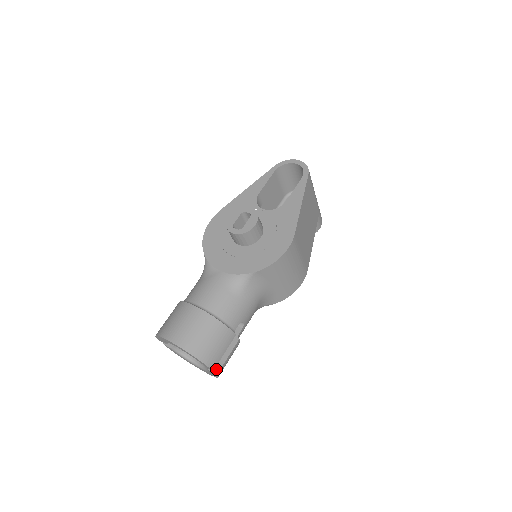
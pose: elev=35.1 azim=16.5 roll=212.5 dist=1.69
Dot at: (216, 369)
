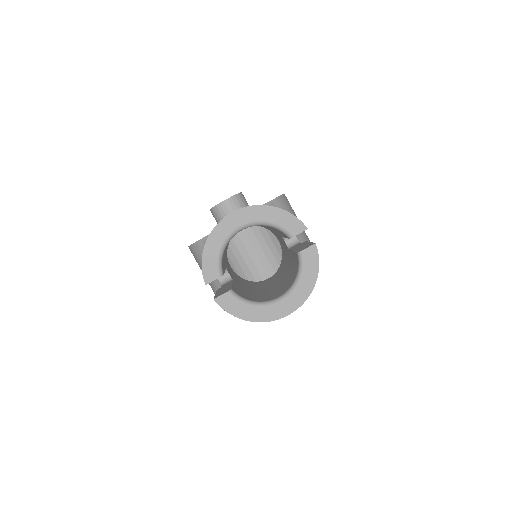
Dot at: (309, 245)
